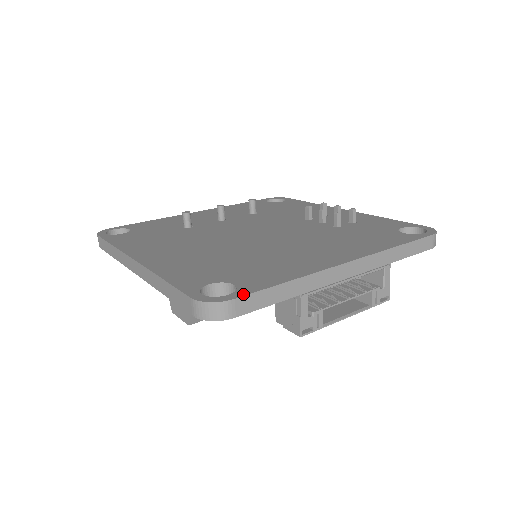
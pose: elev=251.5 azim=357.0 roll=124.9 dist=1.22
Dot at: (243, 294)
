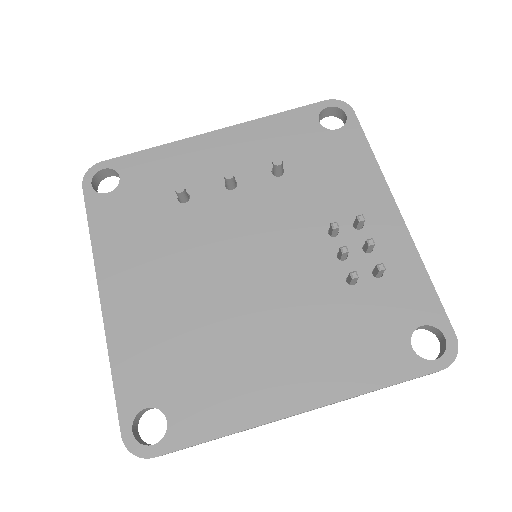
Dot at: (166, 451)
